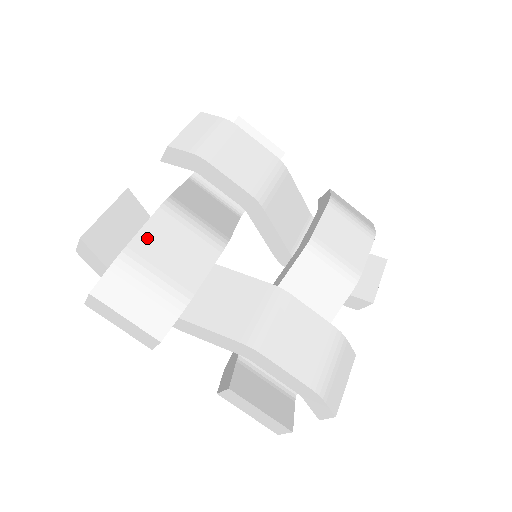
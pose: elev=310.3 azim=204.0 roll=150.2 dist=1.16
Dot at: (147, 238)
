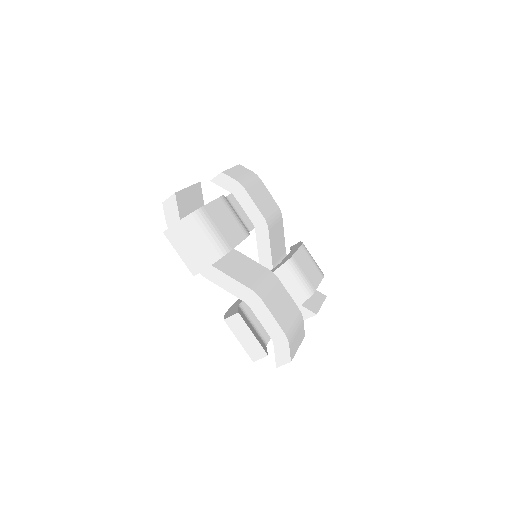
Dot at: (278, 318)
